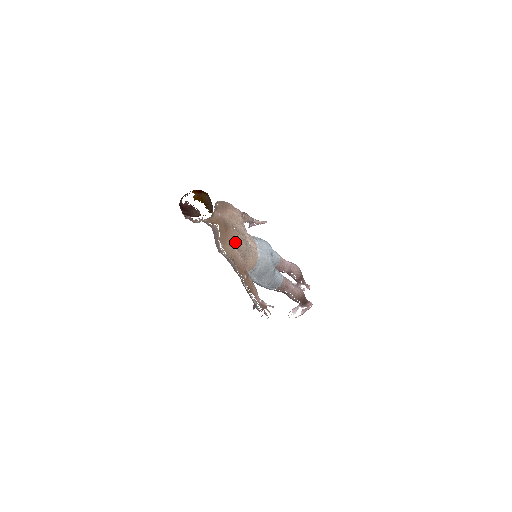
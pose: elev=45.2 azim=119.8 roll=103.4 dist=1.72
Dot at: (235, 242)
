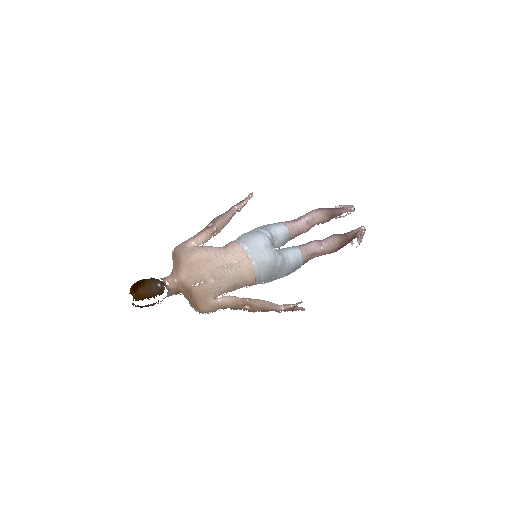
Dot at: (208, 297)
